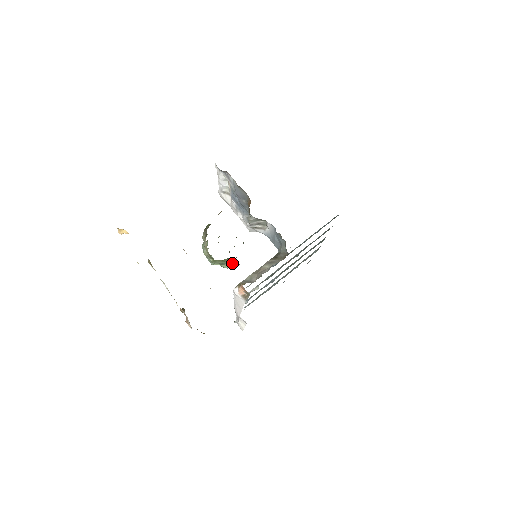
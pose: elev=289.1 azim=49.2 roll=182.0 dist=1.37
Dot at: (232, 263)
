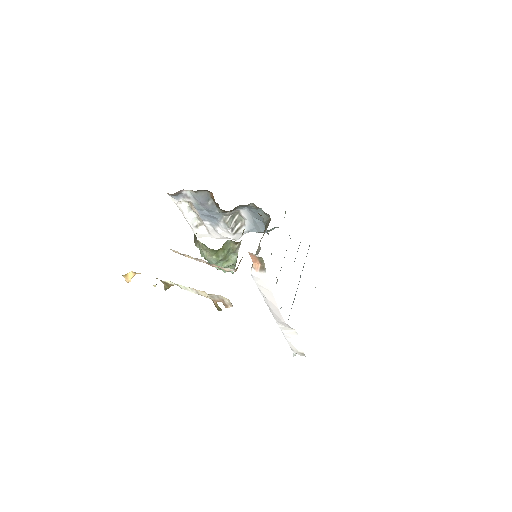
Dot at: (233, 249)
